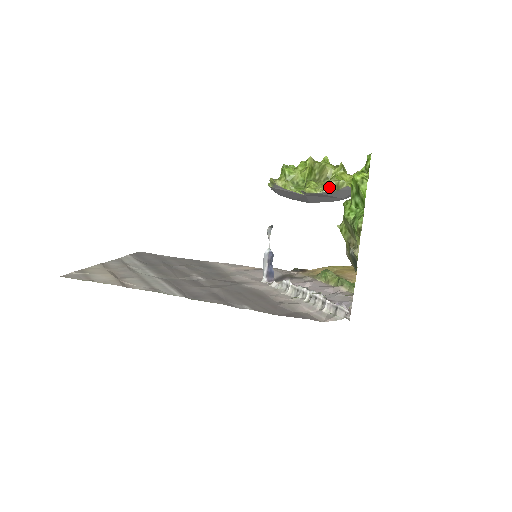
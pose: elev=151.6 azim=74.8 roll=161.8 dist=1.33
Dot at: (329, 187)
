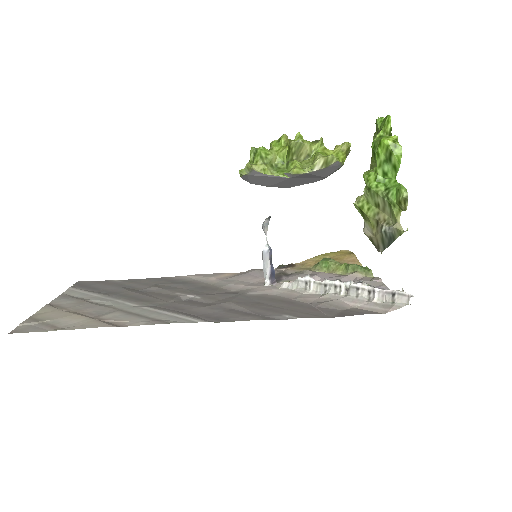
Dot at: (318, 165)
